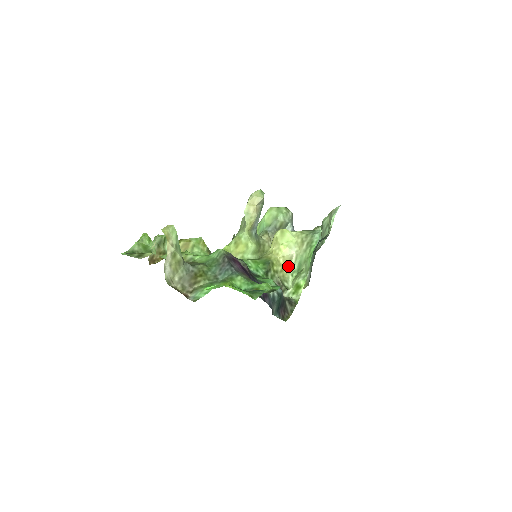
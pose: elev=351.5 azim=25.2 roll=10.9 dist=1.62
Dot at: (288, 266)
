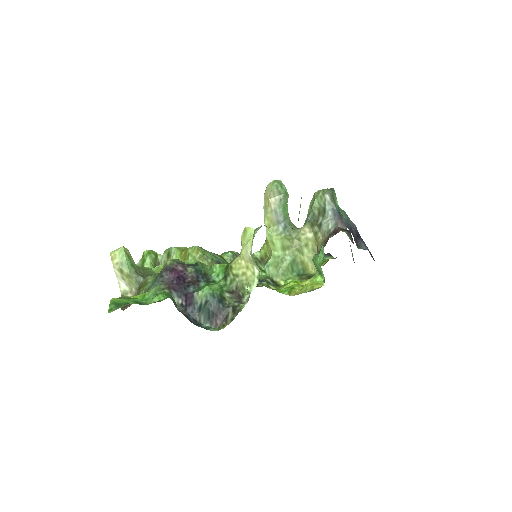
Dot at: (251, 268)
